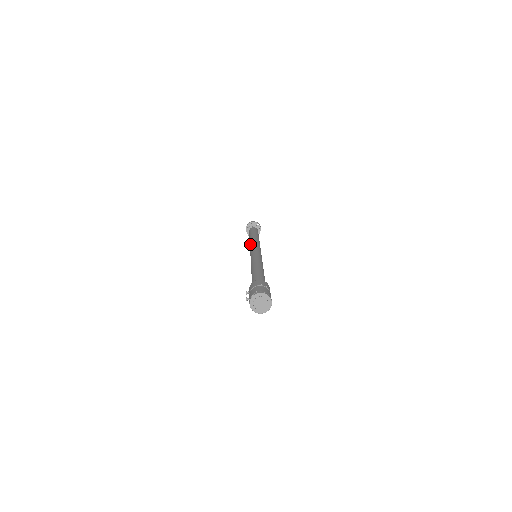
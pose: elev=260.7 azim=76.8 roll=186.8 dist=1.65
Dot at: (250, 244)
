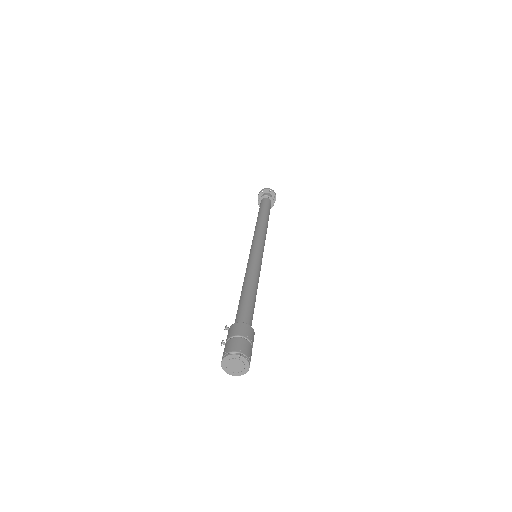
Dot at: (257, 230)
